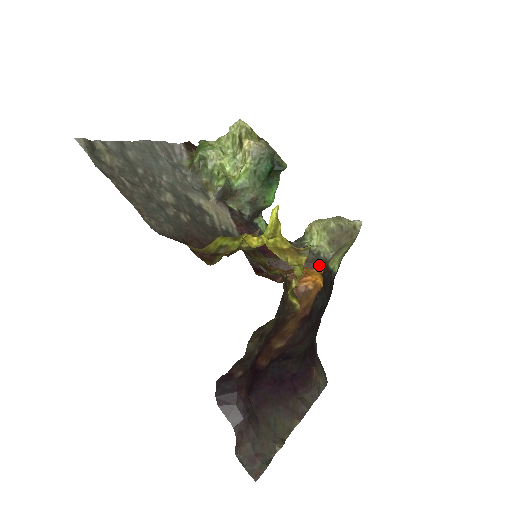
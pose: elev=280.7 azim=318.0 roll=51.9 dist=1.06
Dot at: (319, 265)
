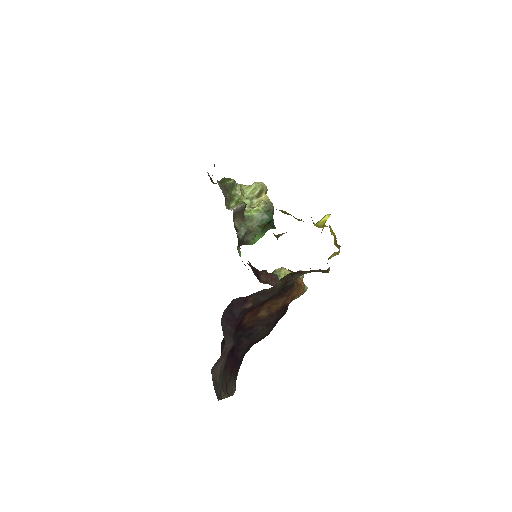
Dot at: occluded
